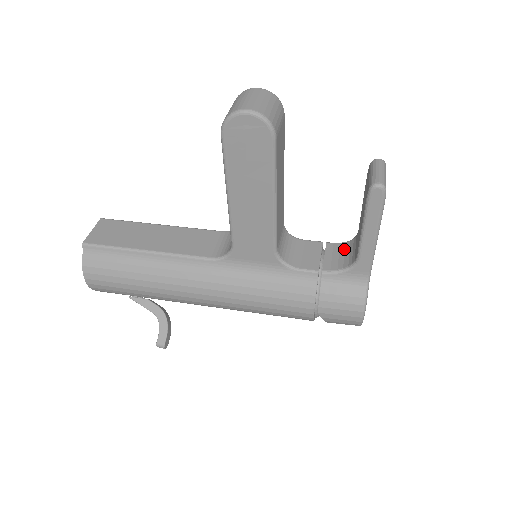
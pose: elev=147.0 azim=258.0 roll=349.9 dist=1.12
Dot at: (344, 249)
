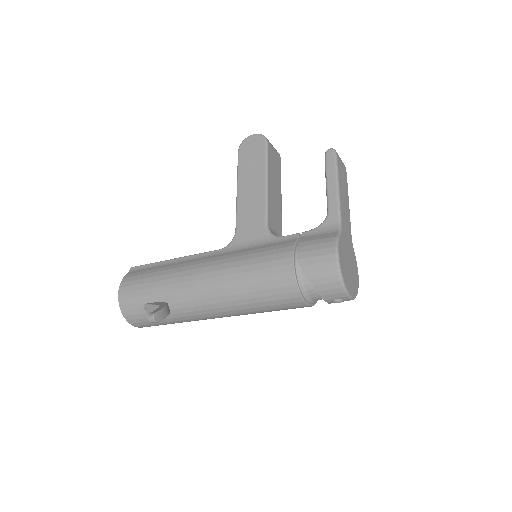
Dot at: occluded
